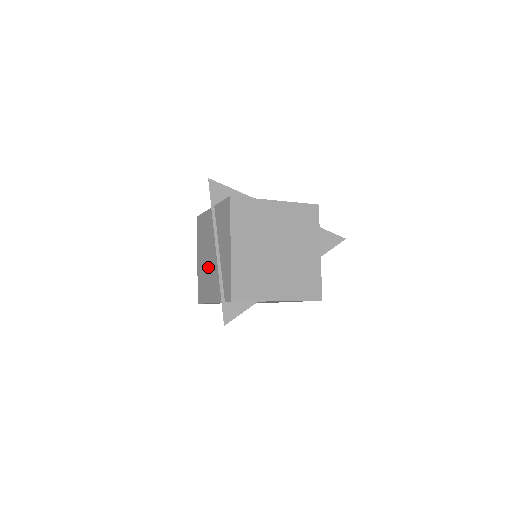
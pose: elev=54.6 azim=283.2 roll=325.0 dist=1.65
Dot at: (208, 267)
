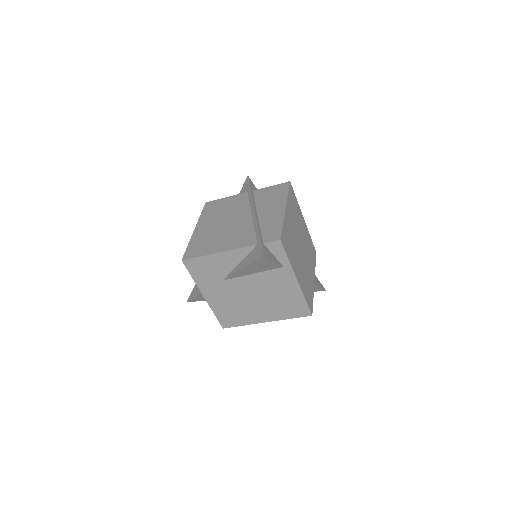
Dot at: (224, 228)
